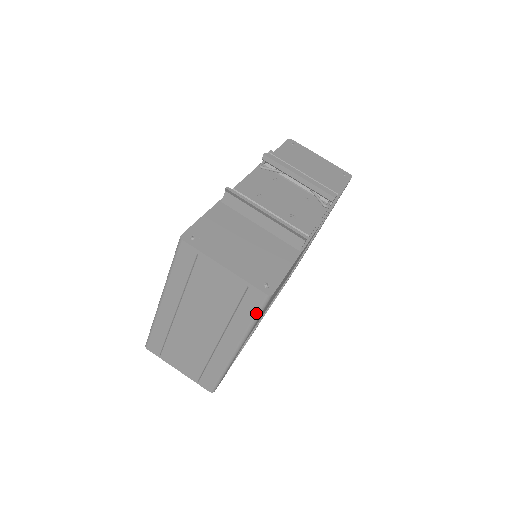
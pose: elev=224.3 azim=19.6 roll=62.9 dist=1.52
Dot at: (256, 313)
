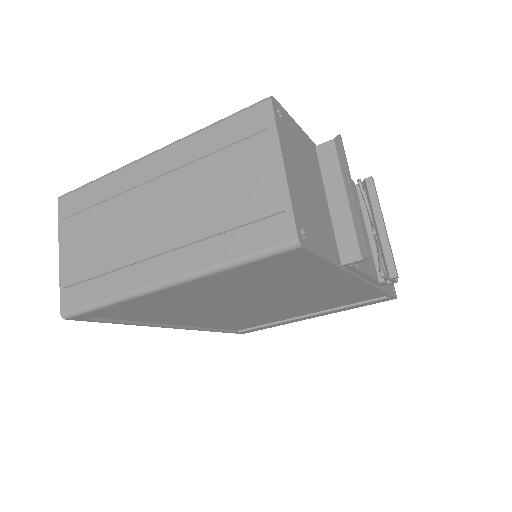
Dot at: (253, 252)
